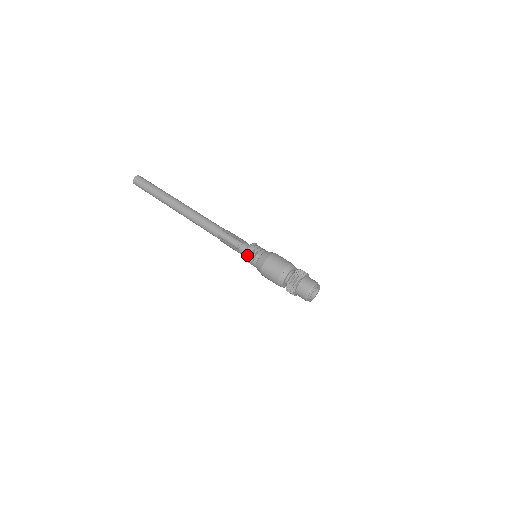
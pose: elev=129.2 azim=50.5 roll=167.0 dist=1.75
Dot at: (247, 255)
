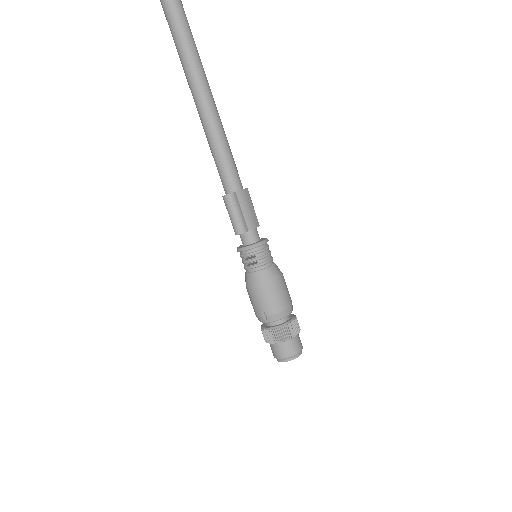
Dot at: (242, 254)
